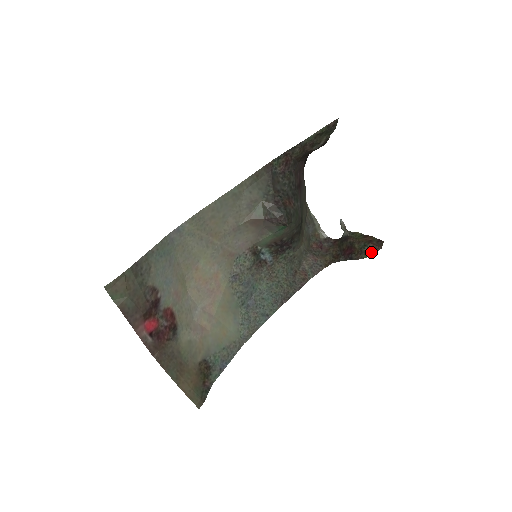
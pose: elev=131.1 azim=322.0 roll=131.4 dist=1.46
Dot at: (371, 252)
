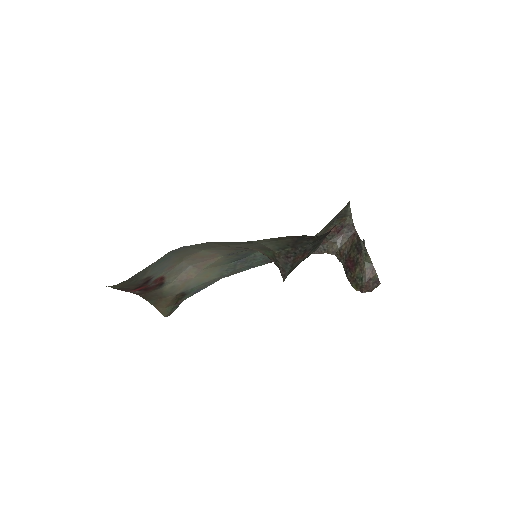
Dot at: (360, 289)
